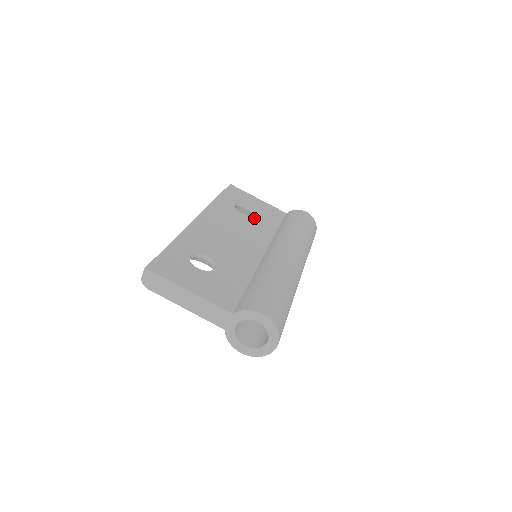
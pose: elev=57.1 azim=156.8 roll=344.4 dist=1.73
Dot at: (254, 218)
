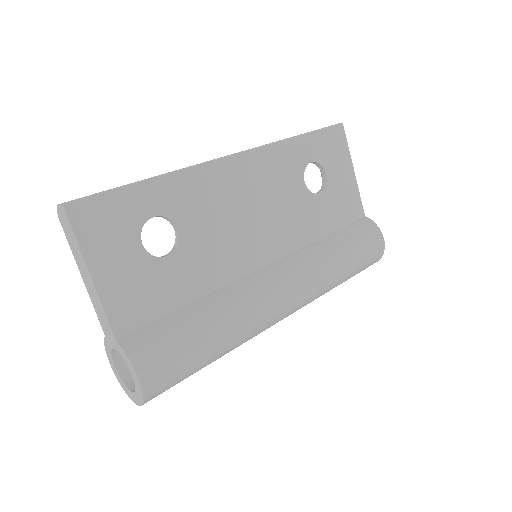
Dot at: (312, 201)
